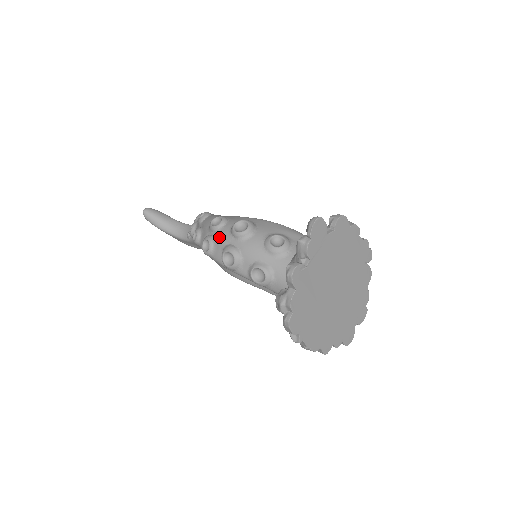
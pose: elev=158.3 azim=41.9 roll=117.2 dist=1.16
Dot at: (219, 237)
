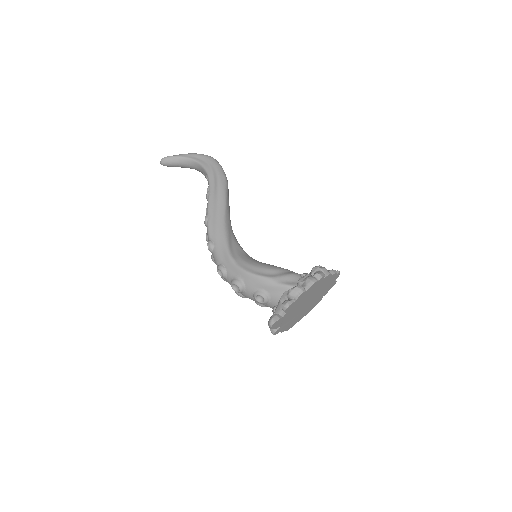
Dot at: occluded
